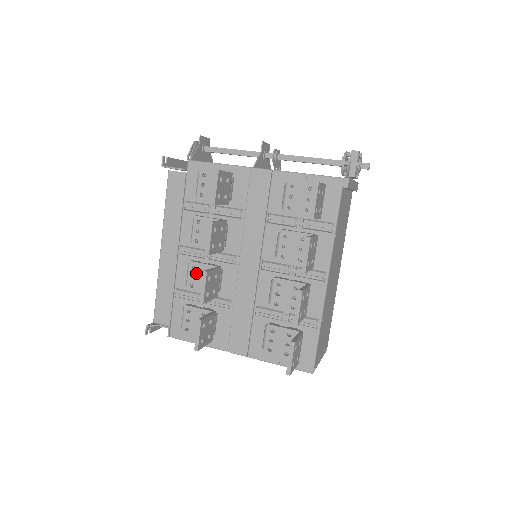
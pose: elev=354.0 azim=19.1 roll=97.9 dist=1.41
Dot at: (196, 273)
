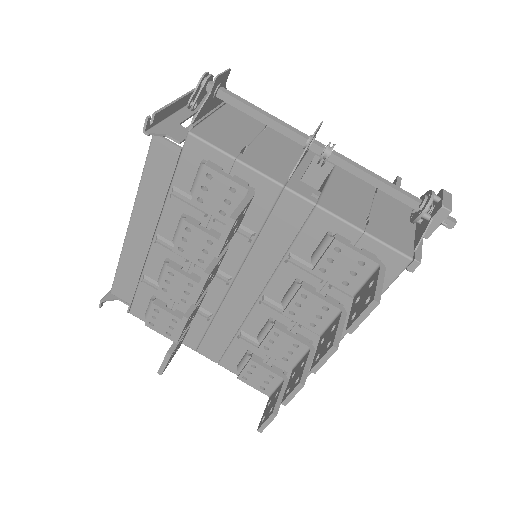
Dot at: (173, 281)
